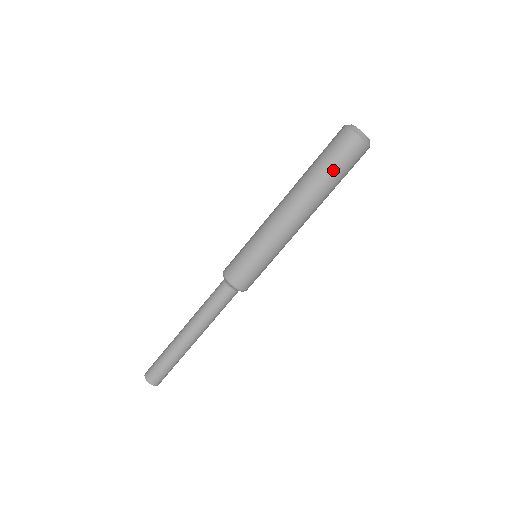
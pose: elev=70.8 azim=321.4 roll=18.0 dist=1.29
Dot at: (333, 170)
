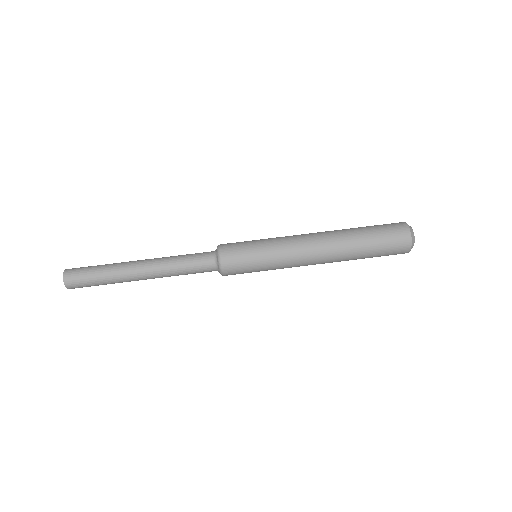
Dot at: (374, 247)
